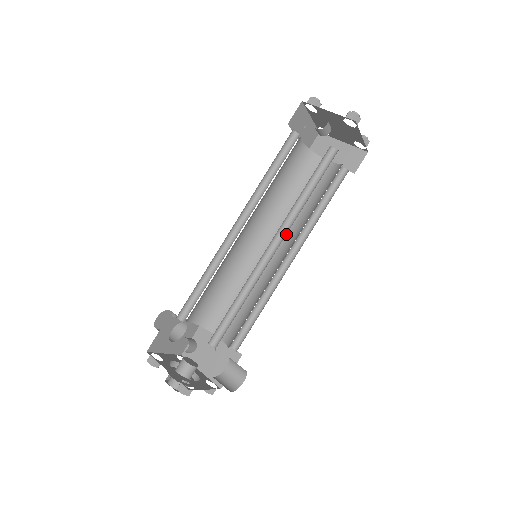
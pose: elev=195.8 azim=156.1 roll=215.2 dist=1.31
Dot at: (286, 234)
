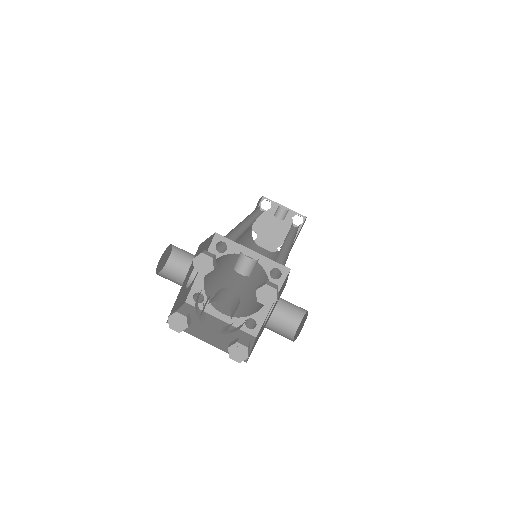
Dot at: (254, 270)
